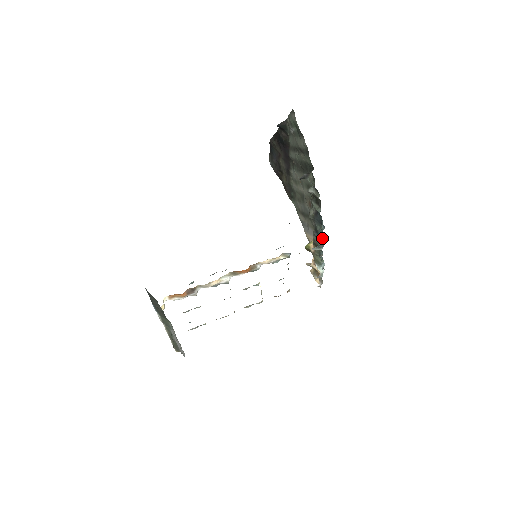
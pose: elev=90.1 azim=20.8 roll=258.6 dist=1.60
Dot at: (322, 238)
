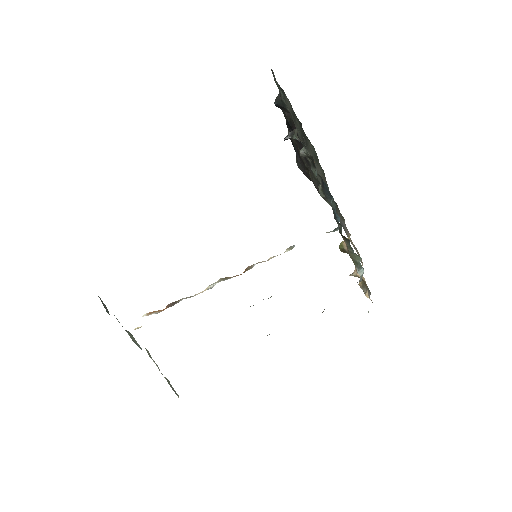
Dot at: (339, 217)
